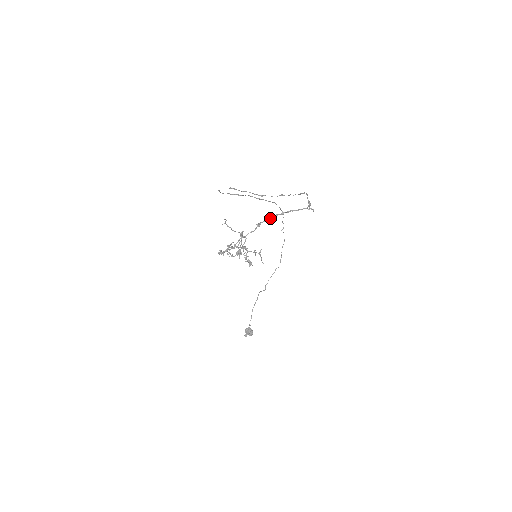
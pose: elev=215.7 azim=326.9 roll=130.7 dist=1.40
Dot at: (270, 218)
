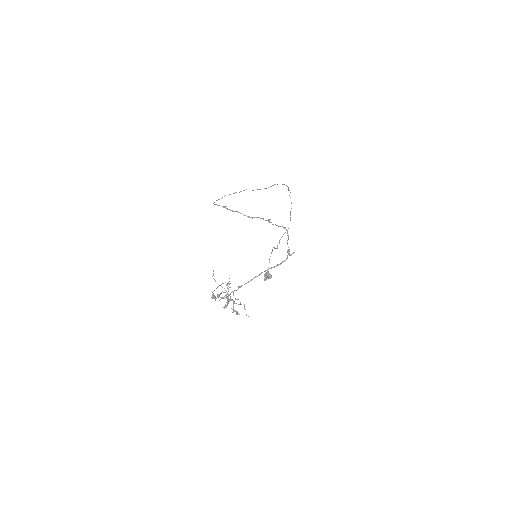
Dot at: (249, 281)
